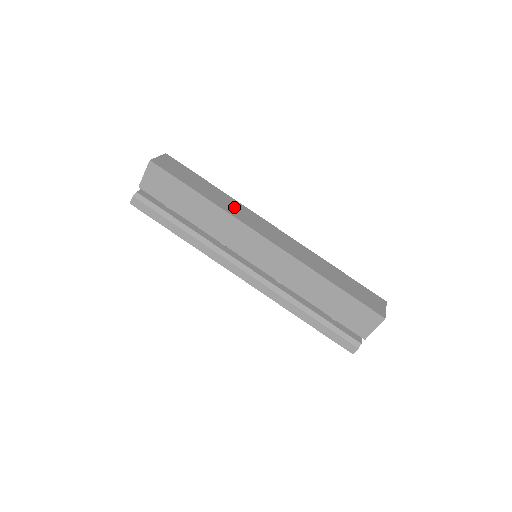
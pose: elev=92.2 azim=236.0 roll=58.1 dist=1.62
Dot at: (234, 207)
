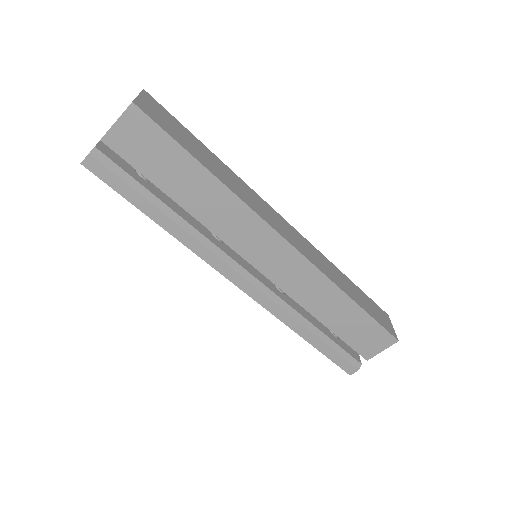
Dot at: (243, 190)
